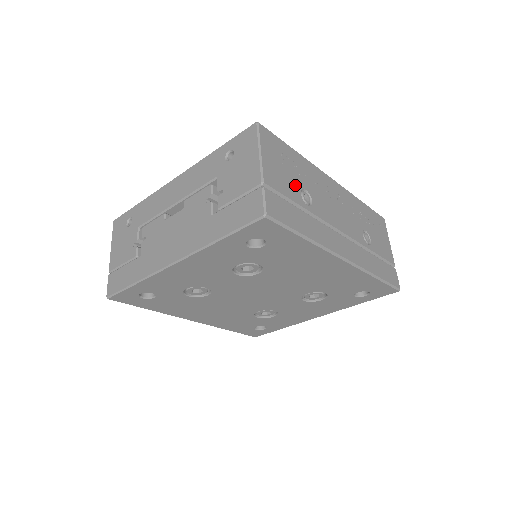
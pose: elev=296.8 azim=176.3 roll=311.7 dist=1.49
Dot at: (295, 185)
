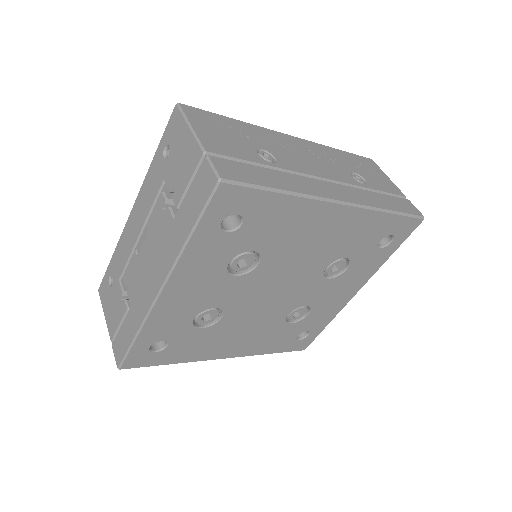
Dot at: (247, 148)
